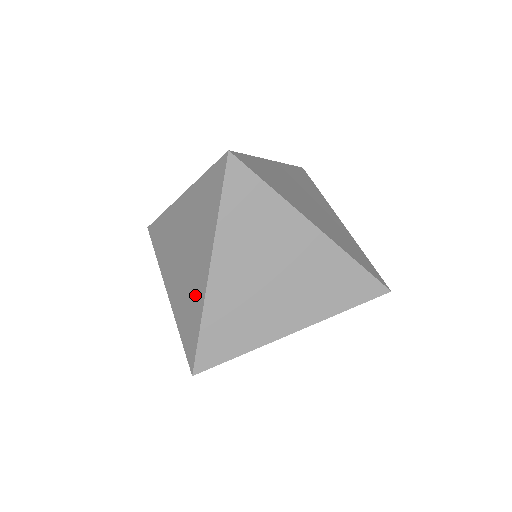
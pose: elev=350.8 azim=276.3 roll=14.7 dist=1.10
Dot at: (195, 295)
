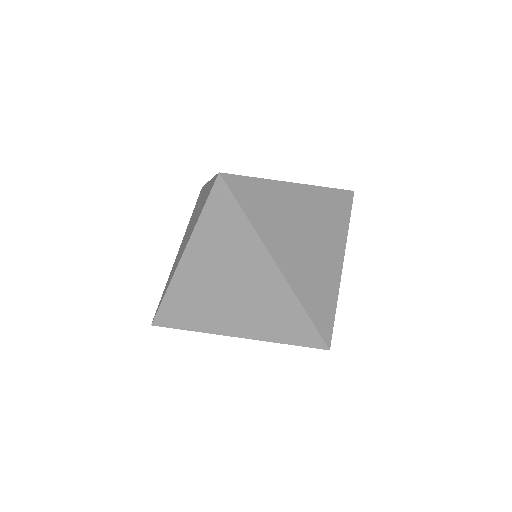
Dot at: (277, 299)
